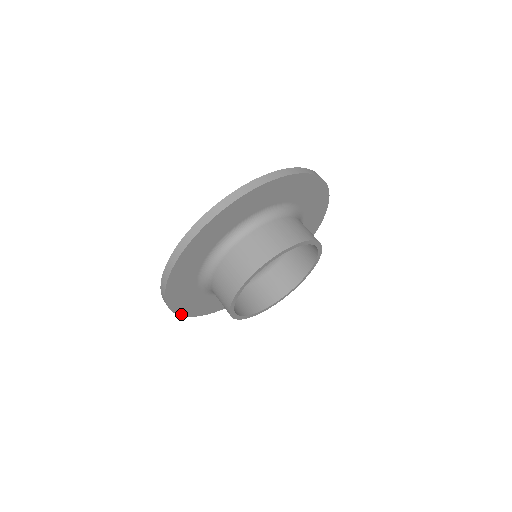
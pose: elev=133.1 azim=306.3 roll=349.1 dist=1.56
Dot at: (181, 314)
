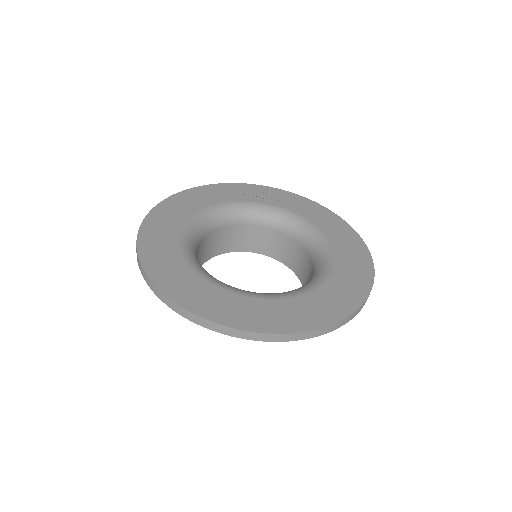
Dot at: occluded
